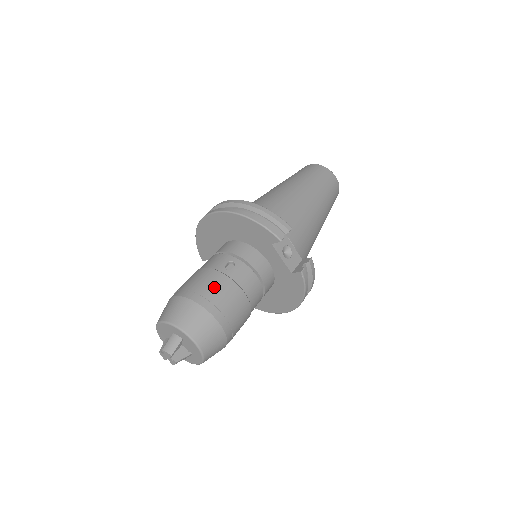
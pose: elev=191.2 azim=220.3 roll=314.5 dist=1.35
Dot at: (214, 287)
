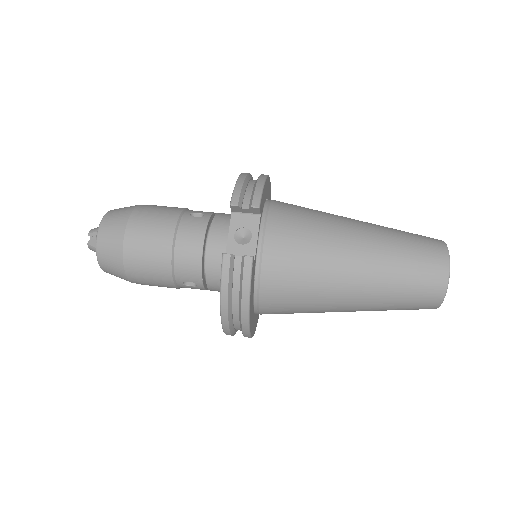
Dot at: (160, 211)
